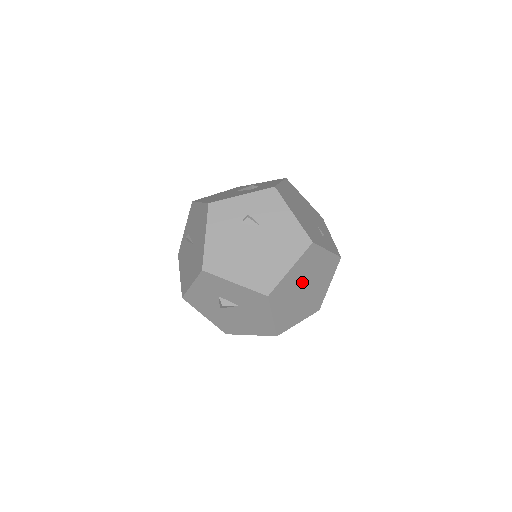
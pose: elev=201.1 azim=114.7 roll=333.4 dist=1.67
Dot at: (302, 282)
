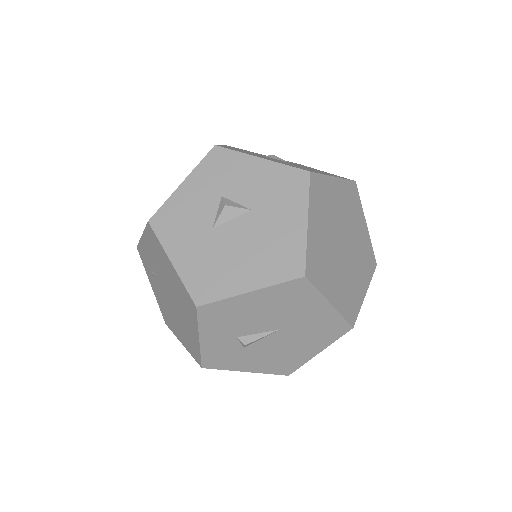
Dot at: (342, 225)
